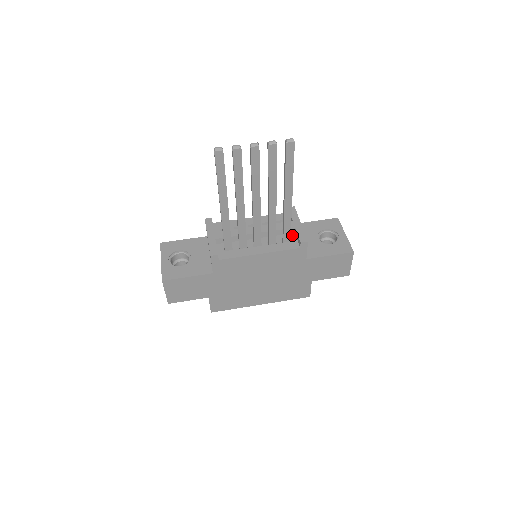
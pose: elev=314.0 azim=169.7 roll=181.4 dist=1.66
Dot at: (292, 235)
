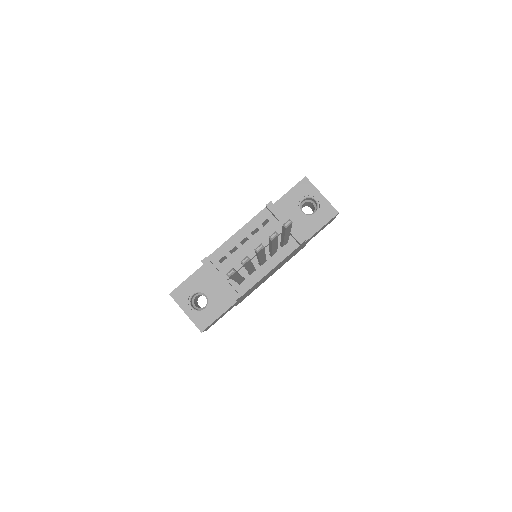
Dot at: occluded
